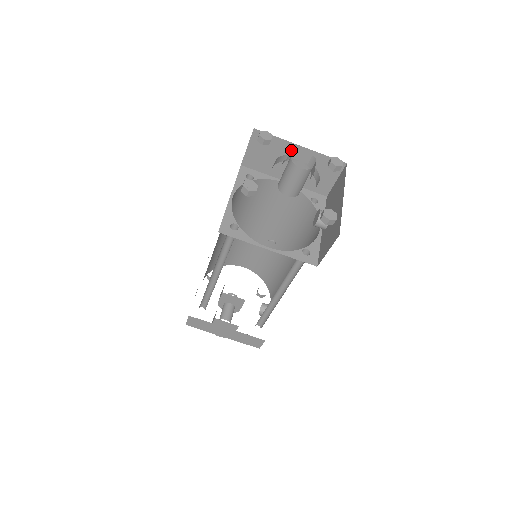
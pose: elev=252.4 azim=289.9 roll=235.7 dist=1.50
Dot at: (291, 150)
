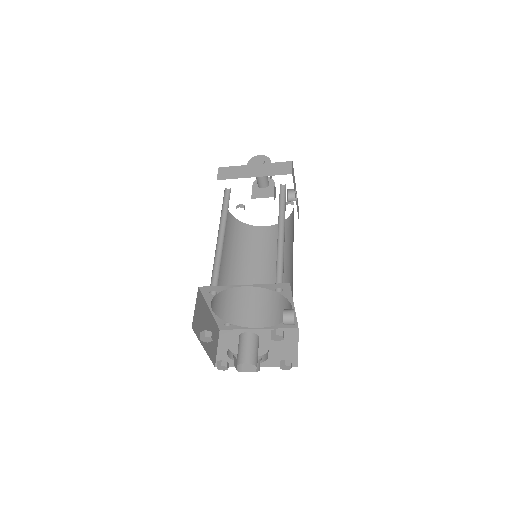
Dot at: (234, 363)
